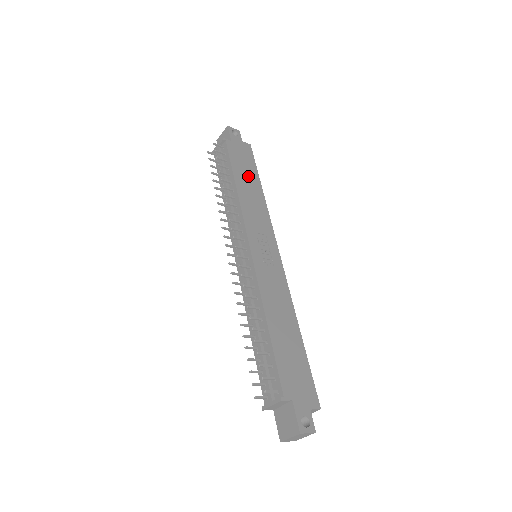
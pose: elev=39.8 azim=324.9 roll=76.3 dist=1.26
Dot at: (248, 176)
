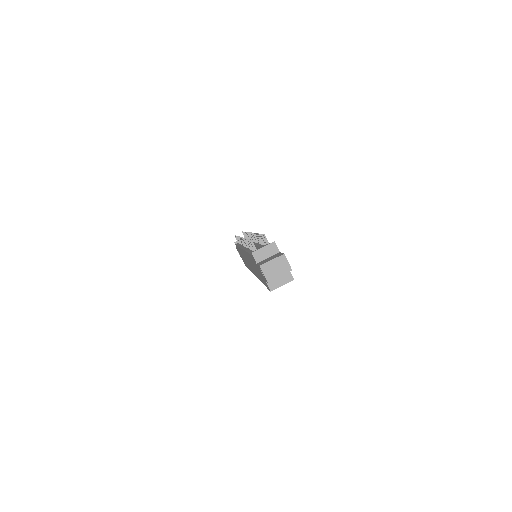
Dot at: occluded
